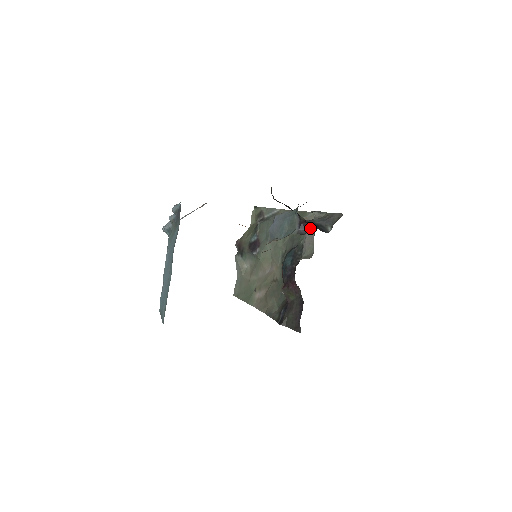
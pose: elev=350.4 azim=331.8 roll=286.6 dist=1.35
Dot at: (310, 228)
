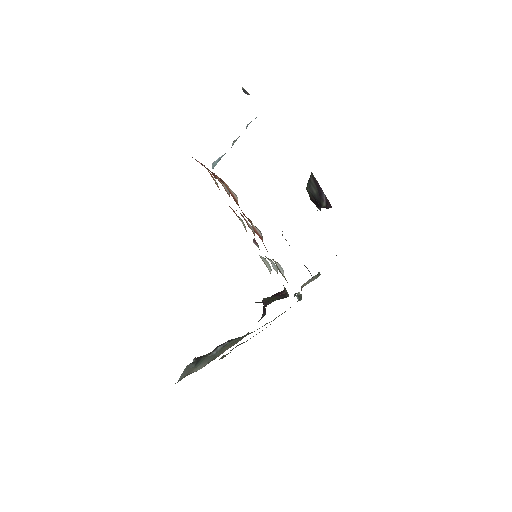
Dot at: occluded
